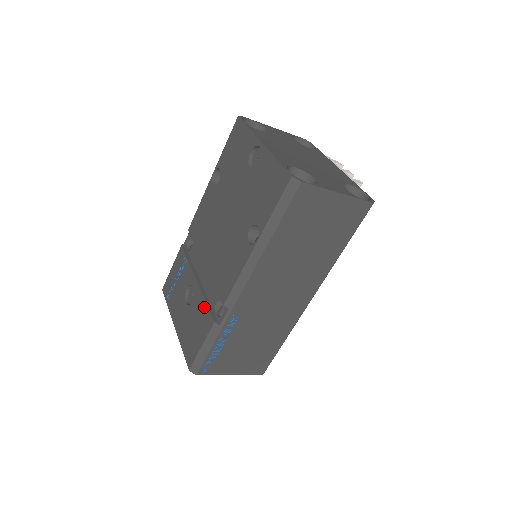
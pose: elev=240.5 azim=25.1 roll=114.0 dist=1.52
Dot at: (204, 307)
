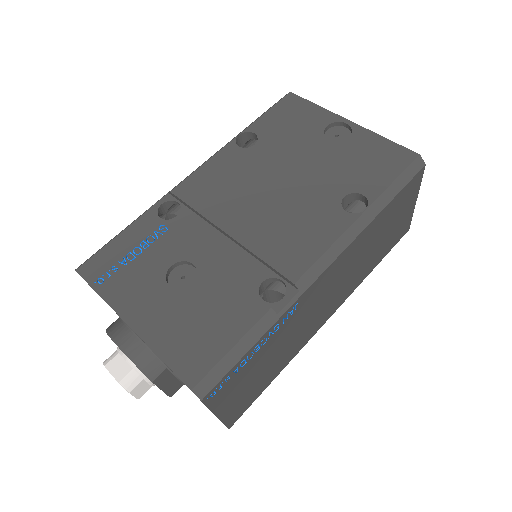
Dot at: (235, 289)
